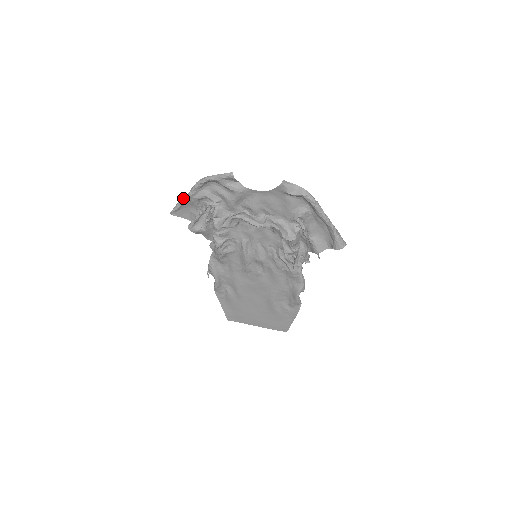
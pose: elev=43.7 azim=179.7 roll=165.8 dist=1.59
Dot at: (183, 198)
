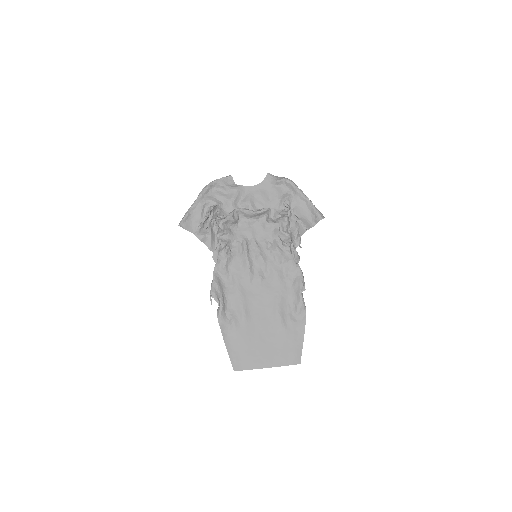
Dot at: occluded
